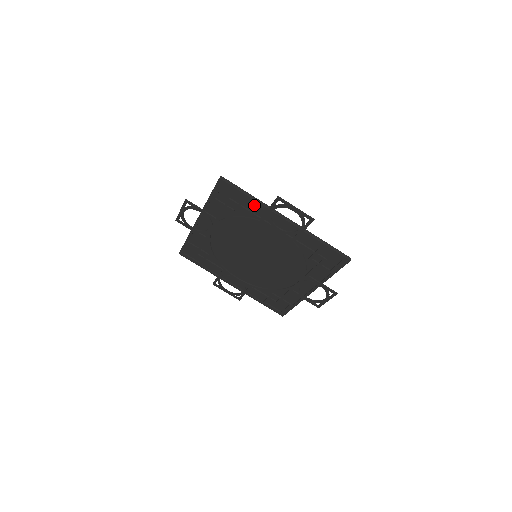
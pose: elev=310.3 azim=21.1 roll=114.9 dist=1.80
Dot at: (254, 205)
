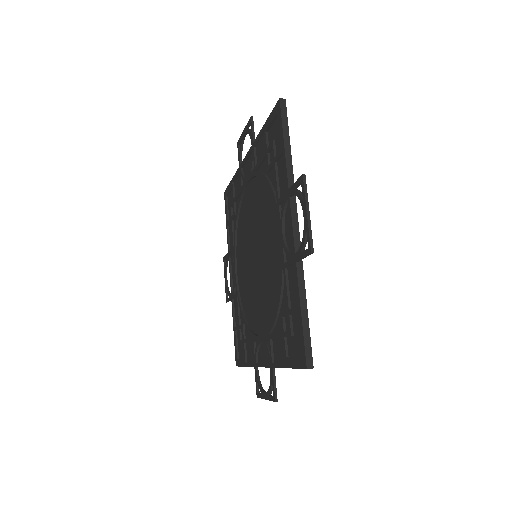
Dot at: (238, 183)
